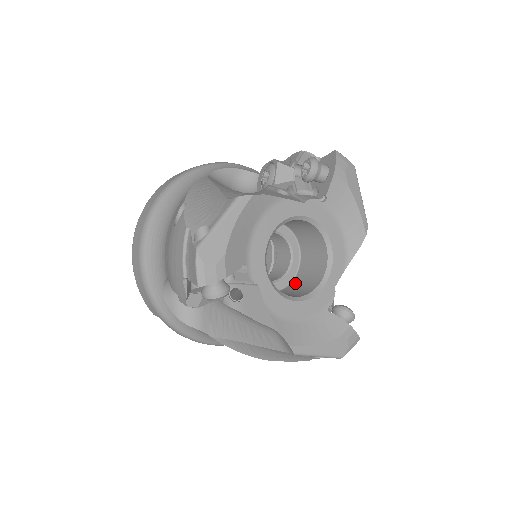
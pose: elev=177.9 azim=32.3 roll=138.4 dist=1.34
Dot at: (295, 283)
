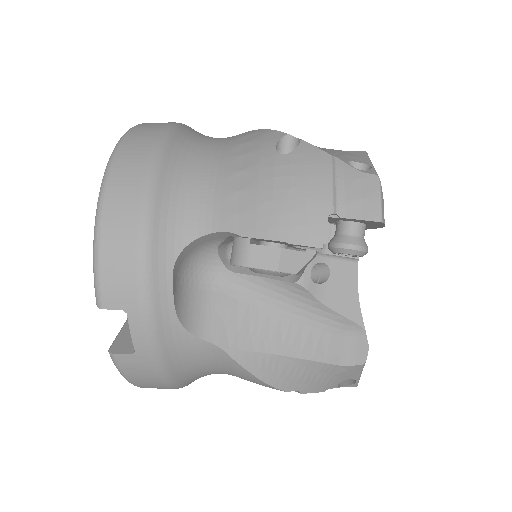
Dot at: occluded
